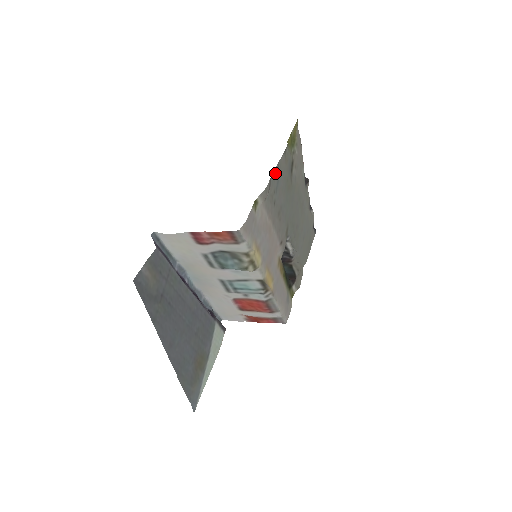
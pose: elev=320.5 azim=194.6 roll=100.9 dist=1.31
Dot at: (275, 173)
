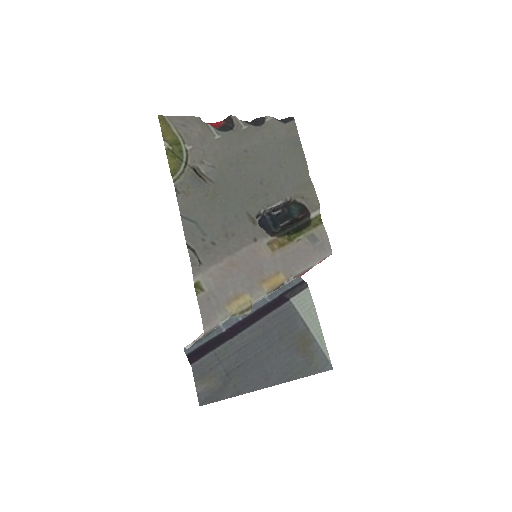
Dot at: (187, 229)
